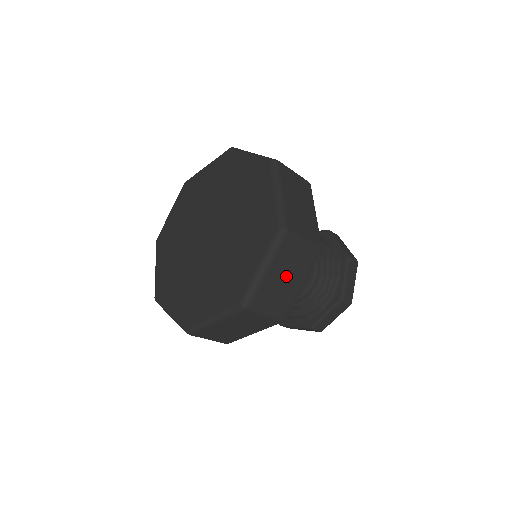
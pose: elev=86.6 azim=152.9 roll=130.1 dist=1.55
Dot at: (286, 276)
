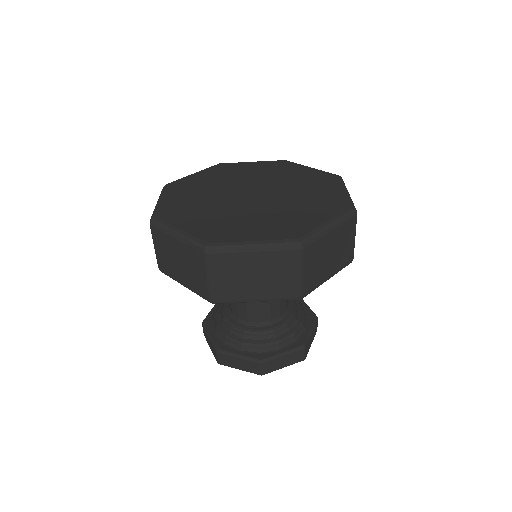
Dot at: (257, 276)
